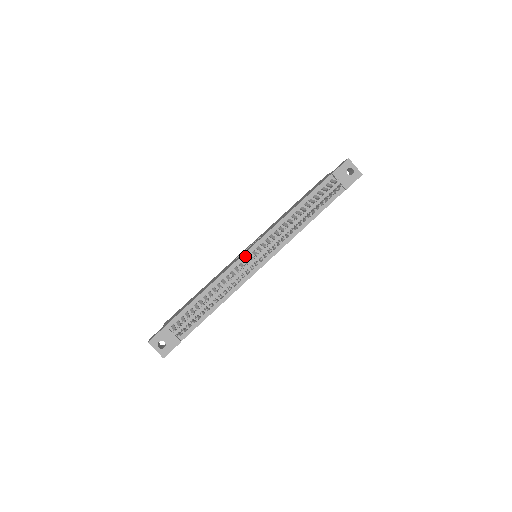
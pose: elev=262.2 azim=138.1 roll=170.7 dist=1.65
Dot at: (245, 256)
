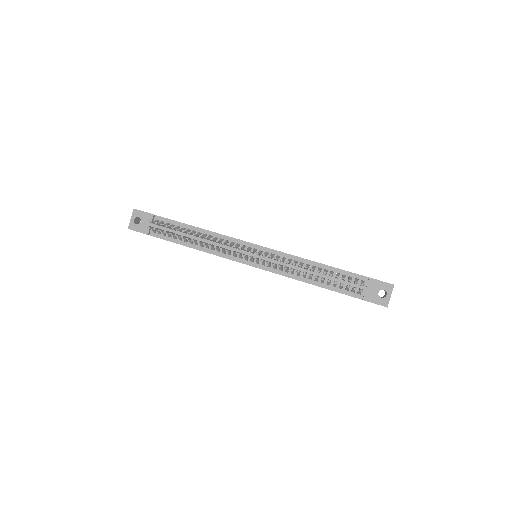
Dot at: (248, 244)
